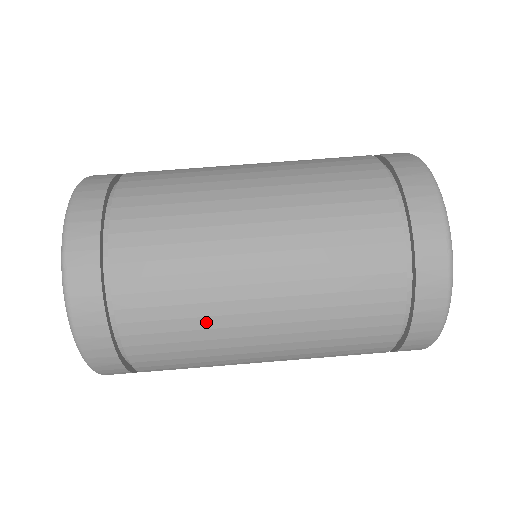
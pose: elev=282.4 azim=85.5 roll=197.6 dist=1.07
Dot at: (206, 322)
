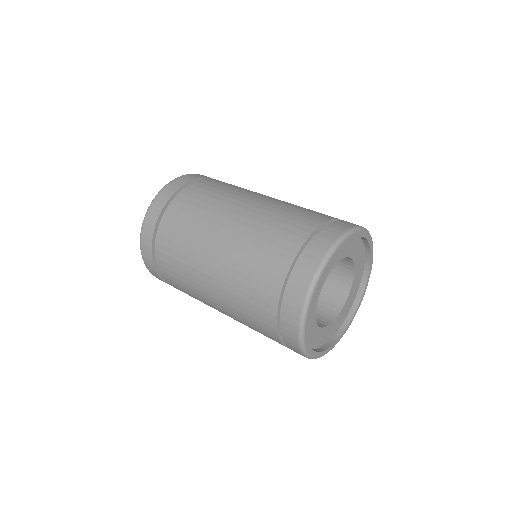
Dot at: (210, 208)
